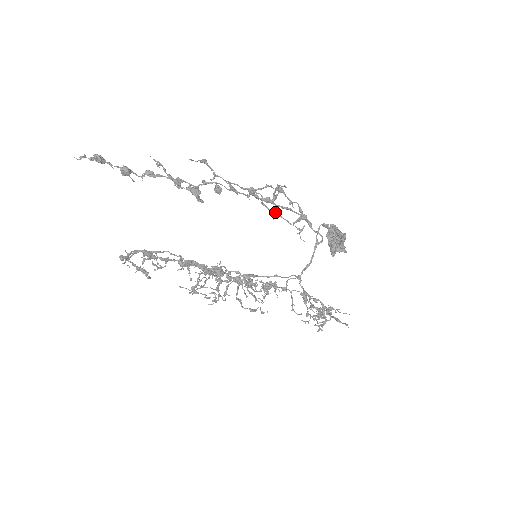
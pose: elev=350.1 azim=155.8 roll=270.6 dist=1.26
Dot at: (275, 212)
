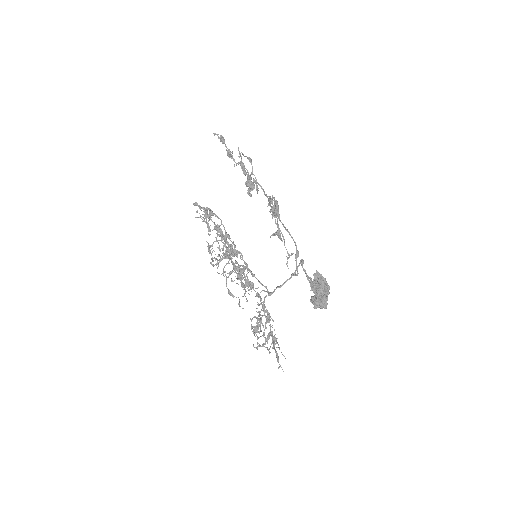
Dot at: (279, 228)
